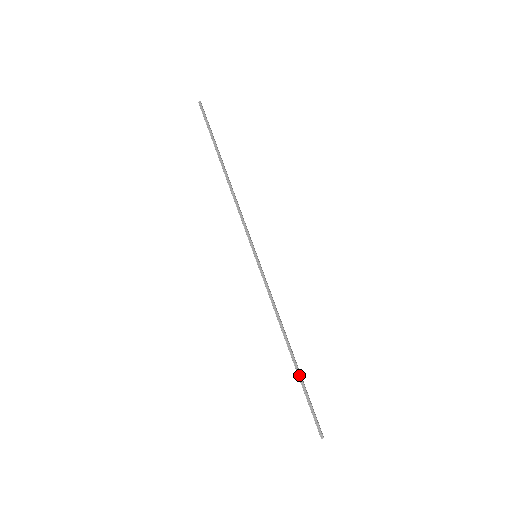
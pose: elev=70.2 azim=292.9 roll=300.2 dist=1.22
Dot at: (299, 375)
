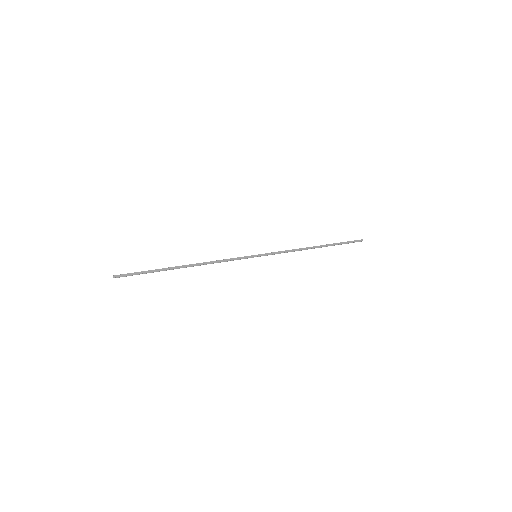
Dot at: occluded
